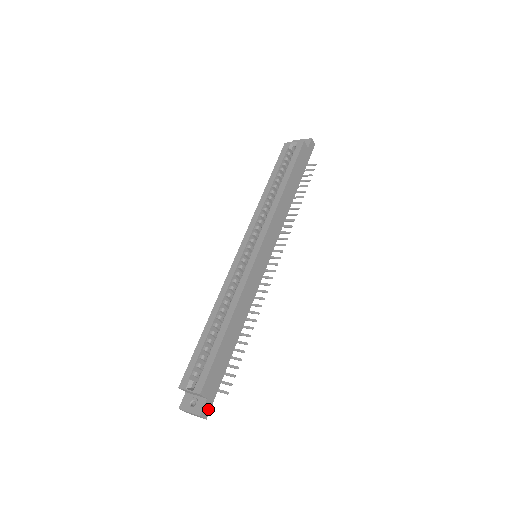
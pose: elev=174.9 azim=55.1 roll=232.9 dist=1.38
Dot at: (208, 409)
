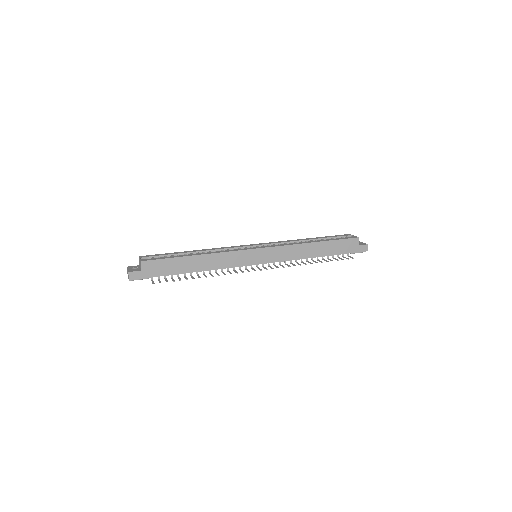
Dot at: (136, 277)
